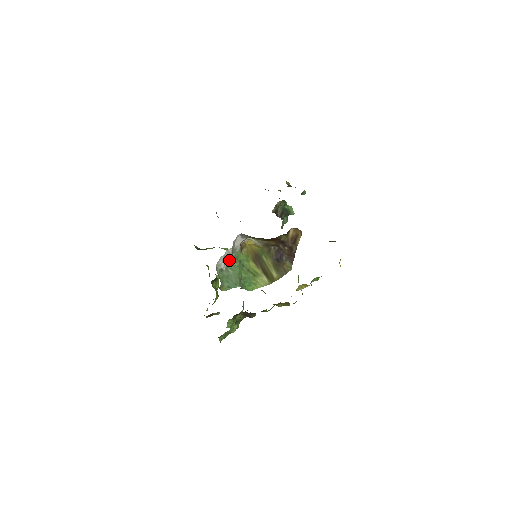
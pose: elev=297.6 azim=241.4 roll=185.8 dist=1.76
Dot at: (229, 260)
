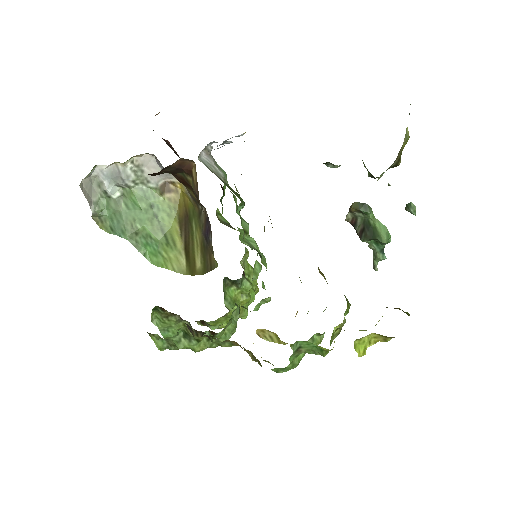
Dot at: (129, 189)
